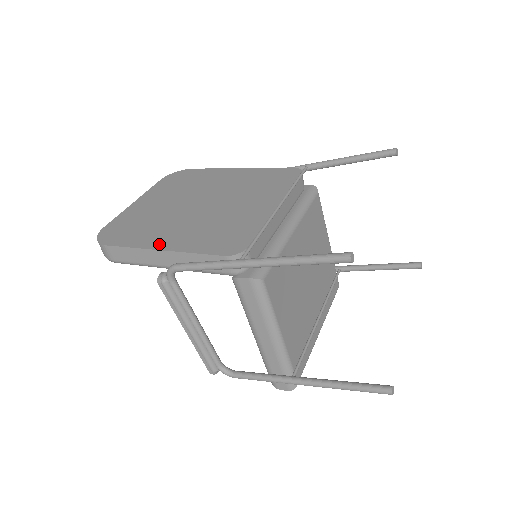
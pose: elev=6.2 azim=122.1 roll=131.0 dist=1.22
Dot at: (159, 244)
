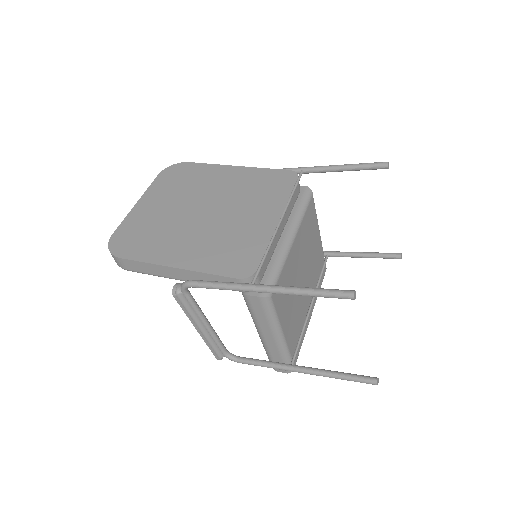
Dot at: (172, 260)
